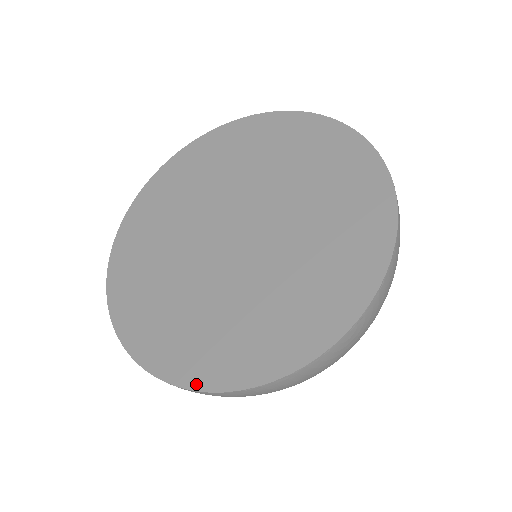
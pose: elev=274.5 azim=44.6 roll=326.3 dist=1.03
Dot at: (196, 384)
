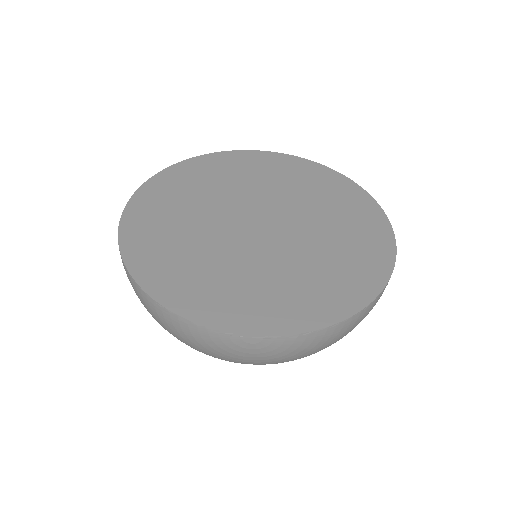
Dot at: (135, 272)
